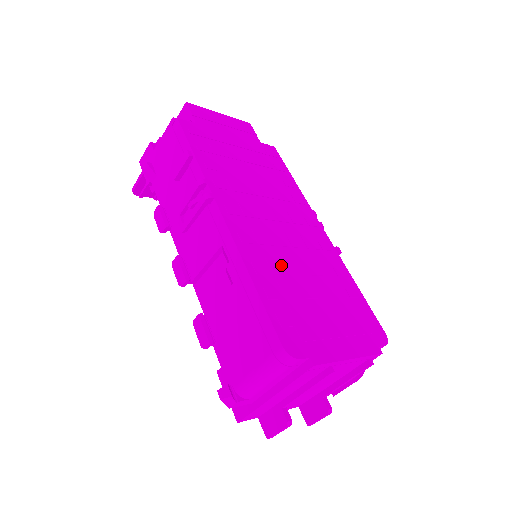
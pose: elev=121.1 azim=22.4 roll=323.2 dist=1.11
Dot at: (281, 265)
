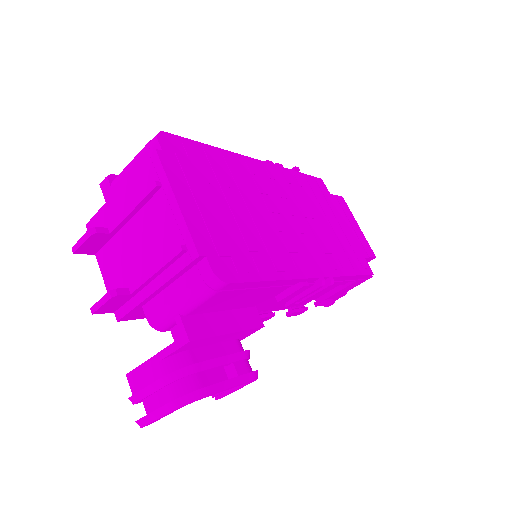
Dot at: (244, 186)
